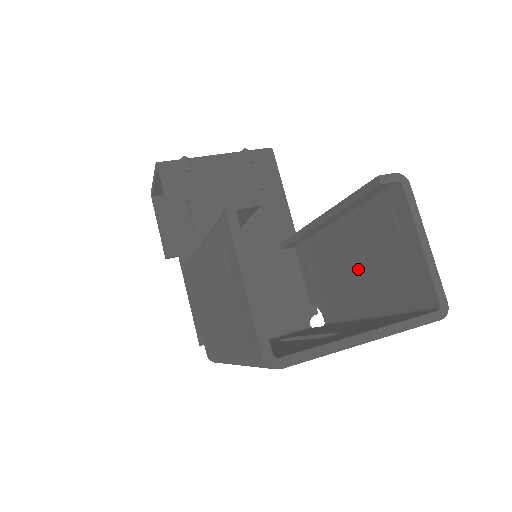
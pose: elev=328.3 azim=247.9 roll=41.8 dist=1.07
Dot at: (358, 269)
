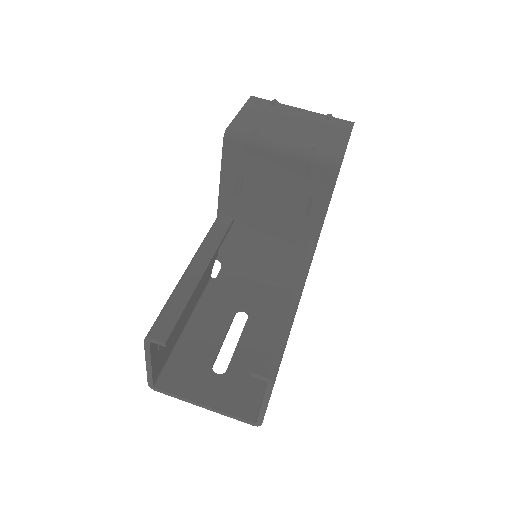
Dot at: occluded
